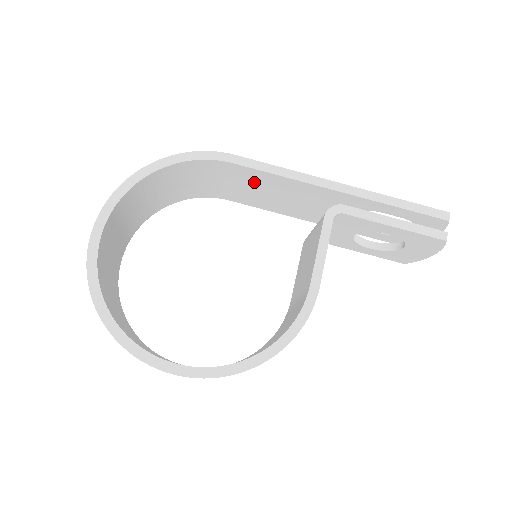
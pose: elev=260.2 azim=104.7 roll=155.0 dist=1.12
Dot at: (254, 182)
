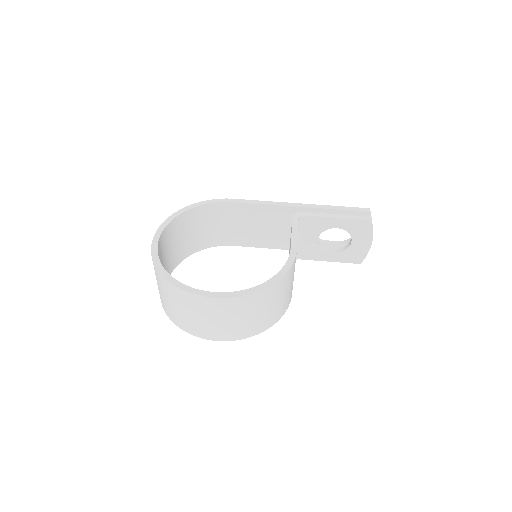
Dot at: (248, 217)
